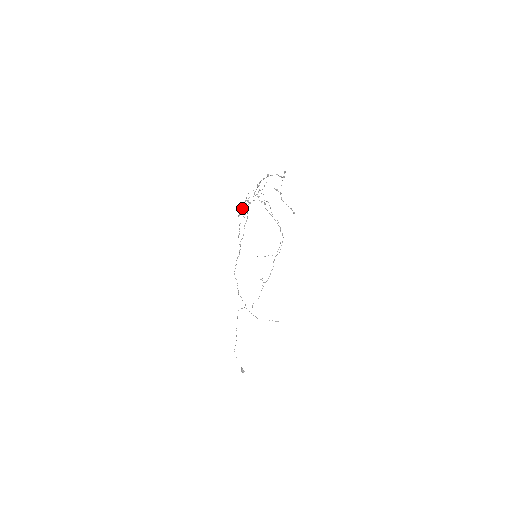
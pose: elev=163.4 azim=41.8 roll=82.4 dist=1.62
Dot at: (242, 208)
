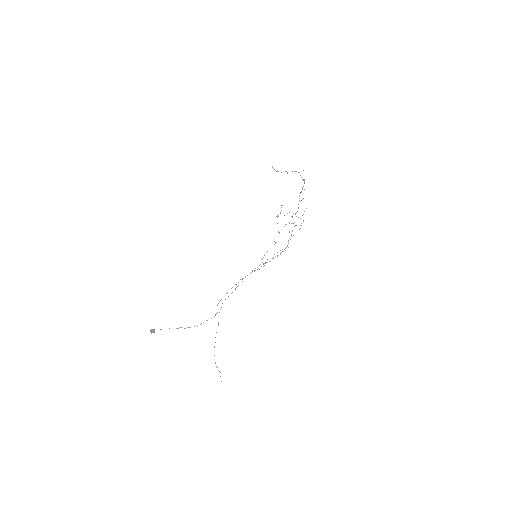
Dot at: occluded
